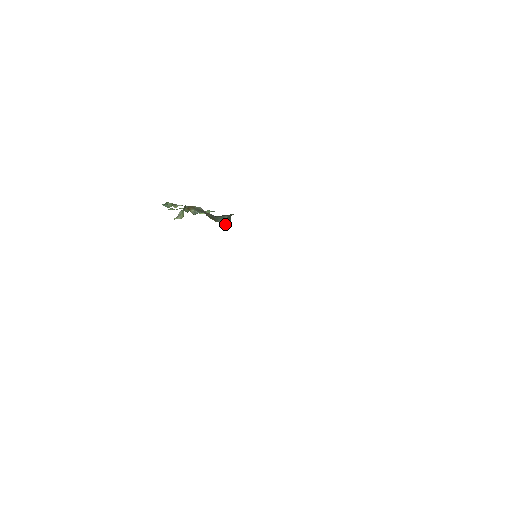
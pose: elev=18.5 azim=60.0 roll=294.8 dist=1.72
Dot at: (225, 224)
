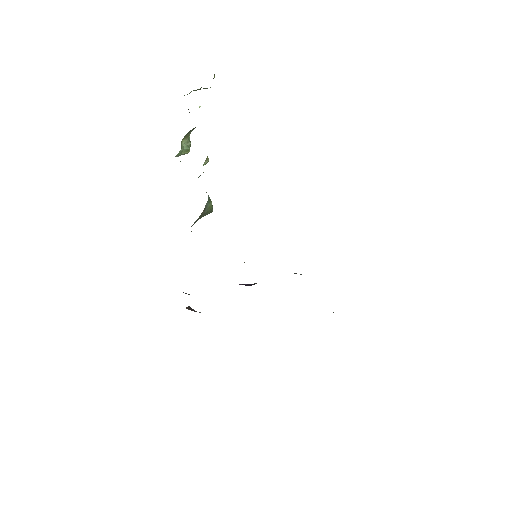
Dot at: occluded
